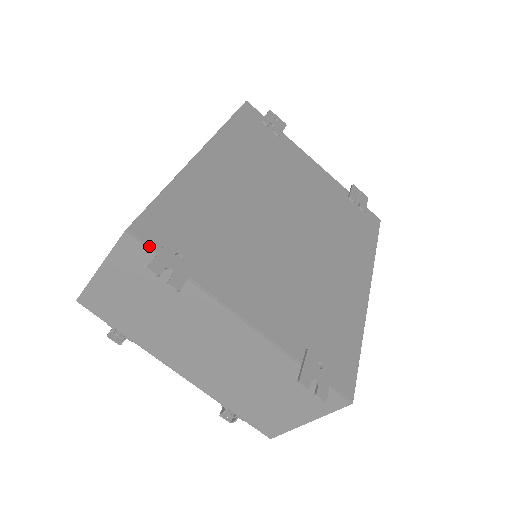
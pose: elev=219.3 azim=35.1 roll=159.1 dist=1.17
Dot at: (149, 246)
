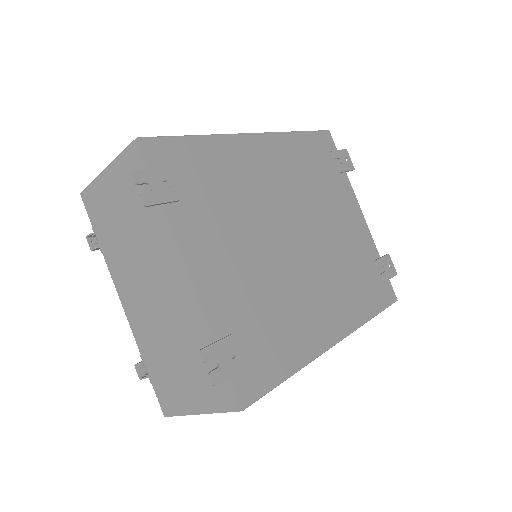
Dot at: (147, 160)
